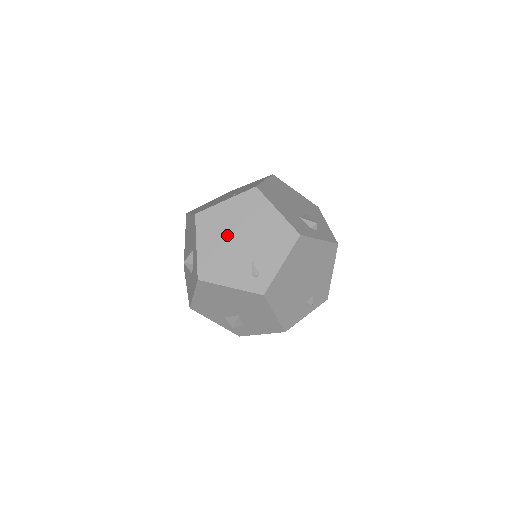
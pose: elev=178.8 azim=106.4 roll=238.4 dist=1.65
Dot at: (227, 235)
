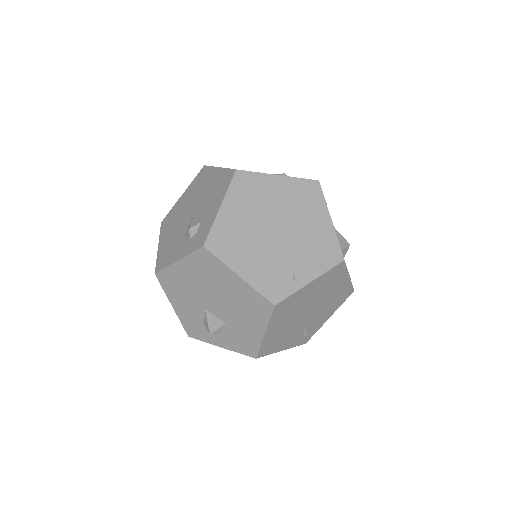
Dot at: occluded
